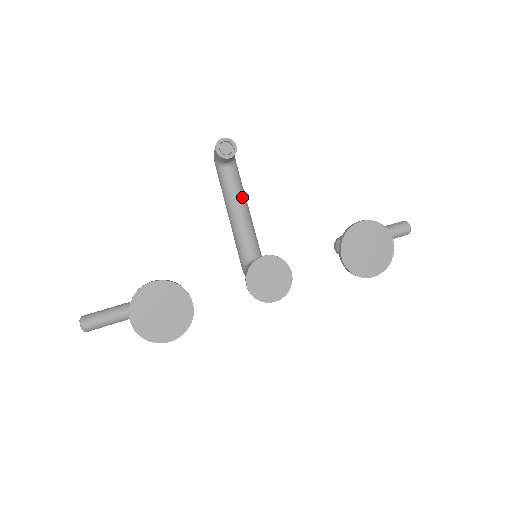
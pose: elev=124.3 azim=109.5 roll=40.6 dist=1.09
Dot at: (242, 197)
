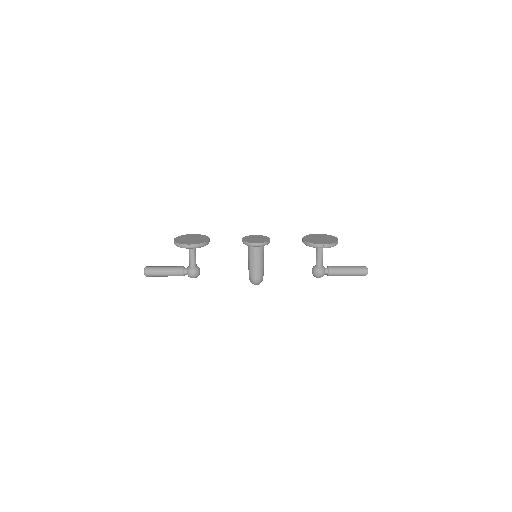
Dot at: occluded
